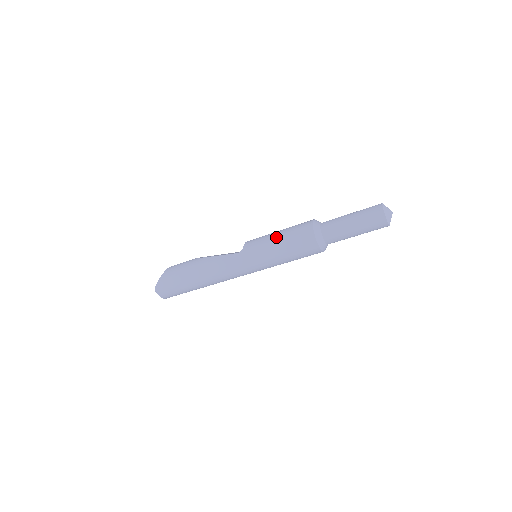
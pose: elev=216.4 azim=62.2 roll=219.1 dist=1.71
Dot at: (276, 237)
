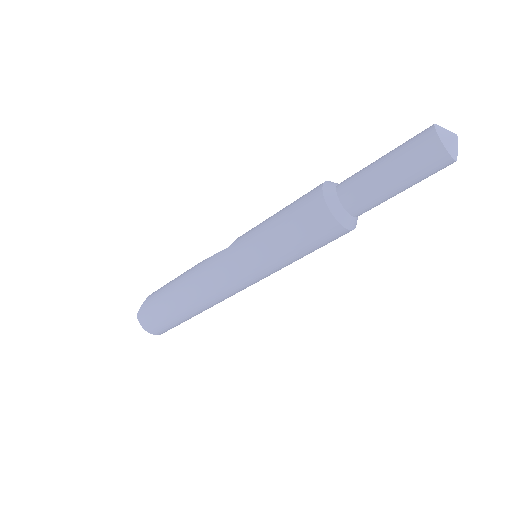
Dot at: (274, 214)
